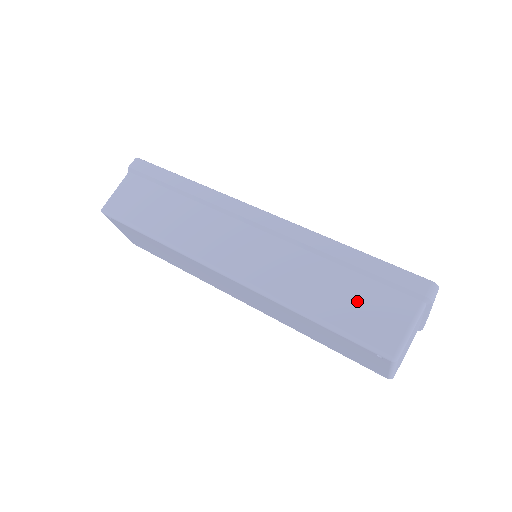
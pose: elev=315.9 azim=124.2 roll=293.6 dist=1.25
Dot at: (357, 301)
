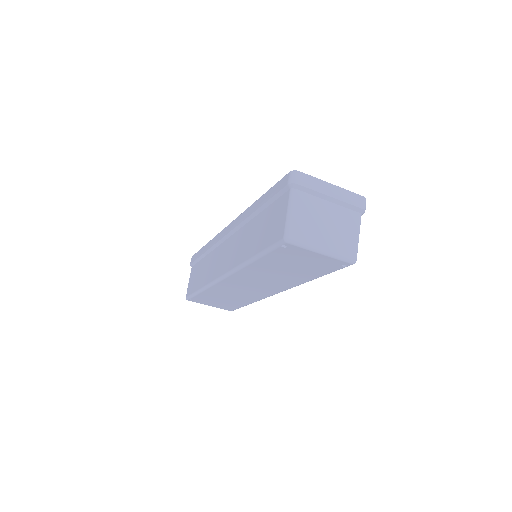
Dot at: (266, 226)
